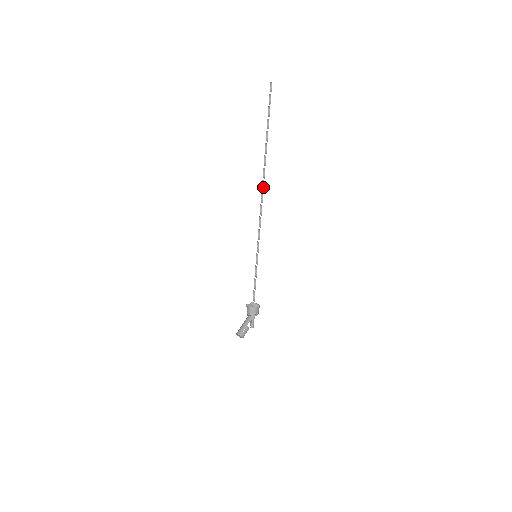
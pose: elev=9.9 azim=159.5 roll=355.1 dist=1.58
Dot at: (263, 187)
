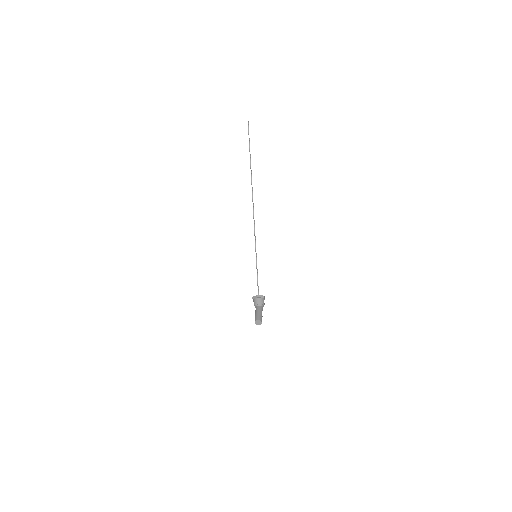
Dot at: occluded
